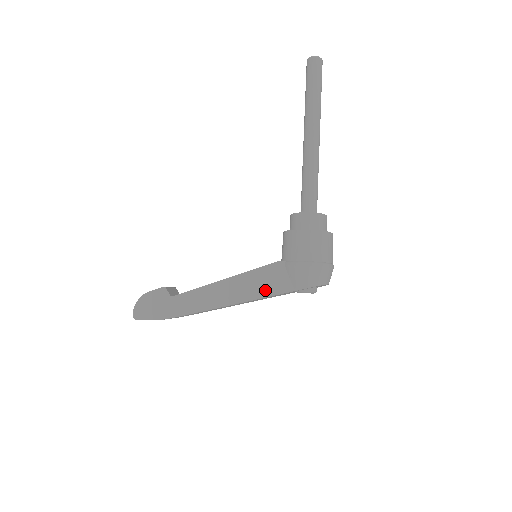
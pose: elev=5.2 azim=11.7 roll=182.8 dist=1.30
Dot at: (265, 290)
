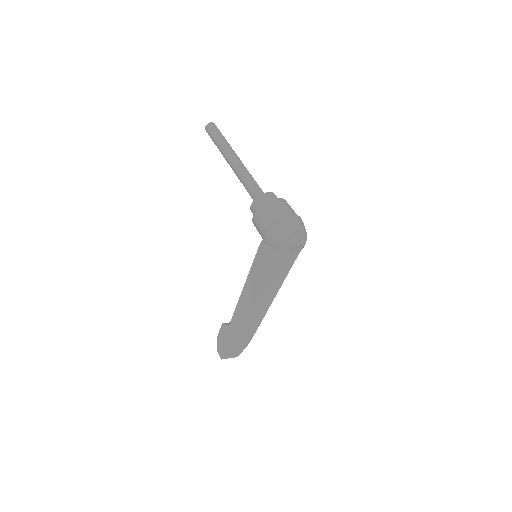
Dot at: (266, 268)
